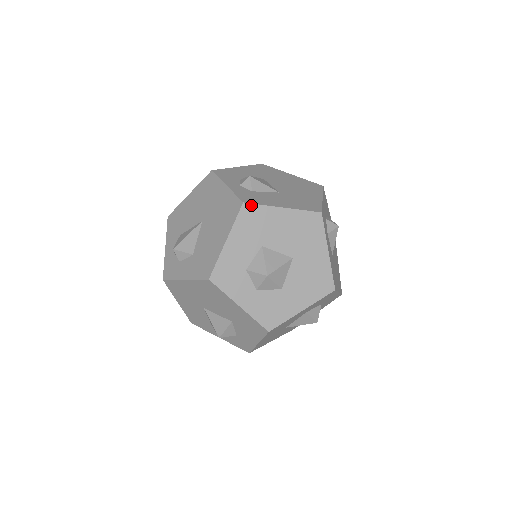
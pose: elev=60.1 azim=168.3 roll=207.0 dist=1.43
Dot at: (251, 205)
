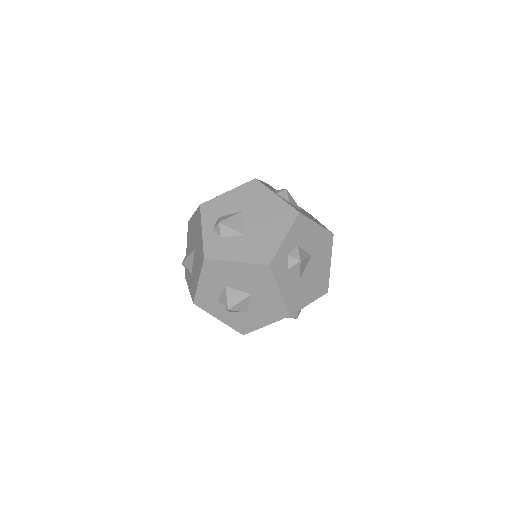
Dot at: (210, 260)
